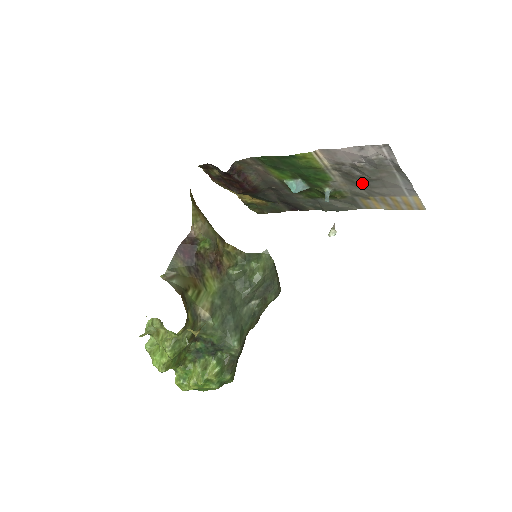
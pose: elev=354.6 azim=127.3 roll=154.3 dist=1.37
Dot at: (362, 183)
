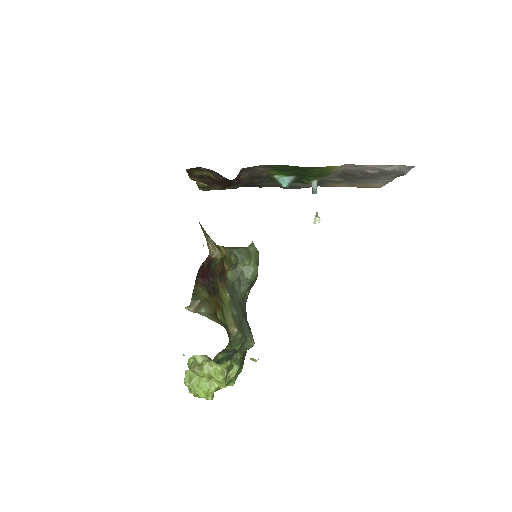
Dot at: (351, 178)
